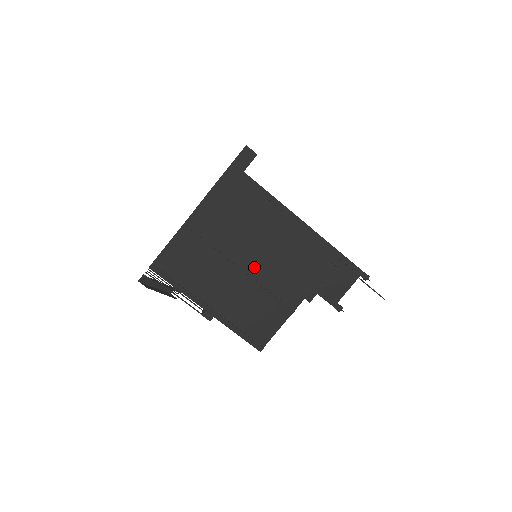
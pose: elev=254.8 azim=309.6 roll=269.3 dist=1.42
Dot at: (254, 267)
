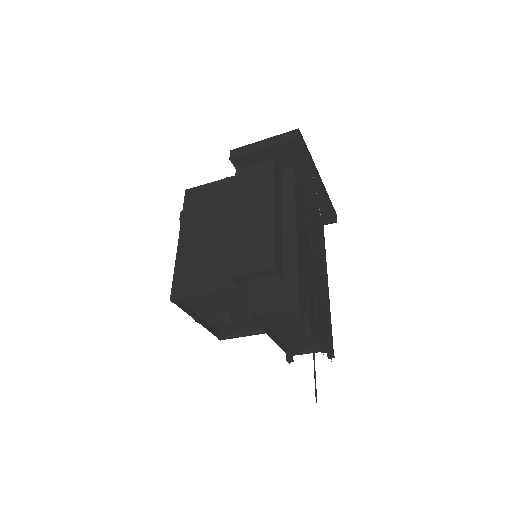
Dot at: occluded
